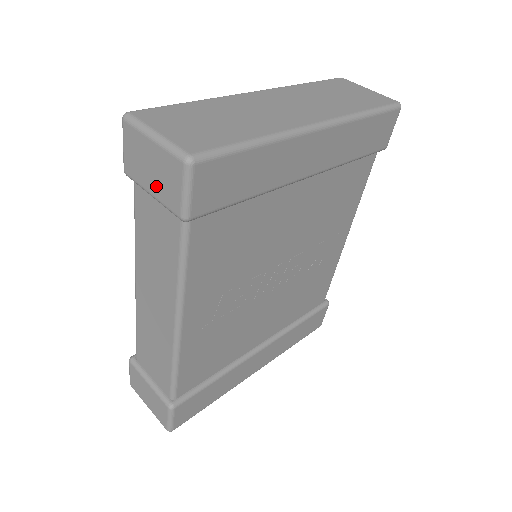
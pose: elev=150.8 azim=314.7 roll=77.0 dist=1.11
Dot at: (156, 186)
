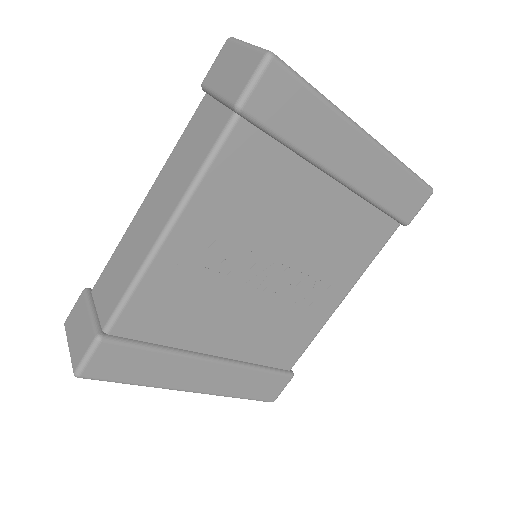
Dot at: (226, 84)
